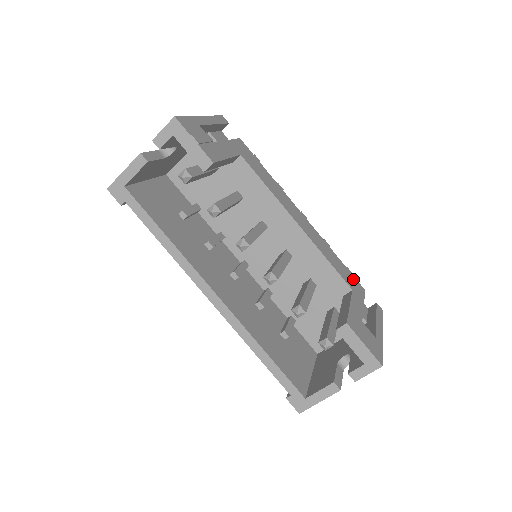
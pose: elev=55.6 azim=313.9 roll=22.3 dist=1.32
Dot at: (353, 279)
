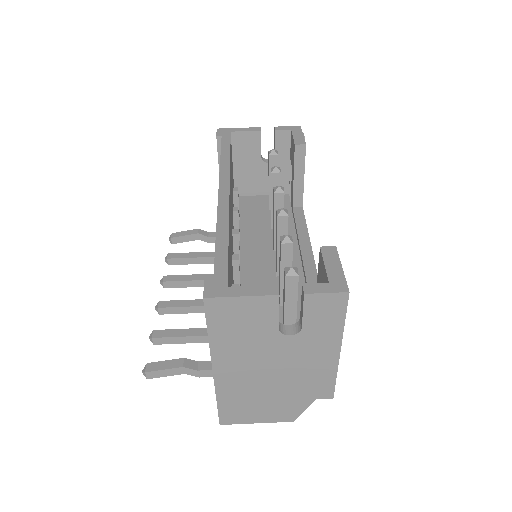
Dot at: occluded
